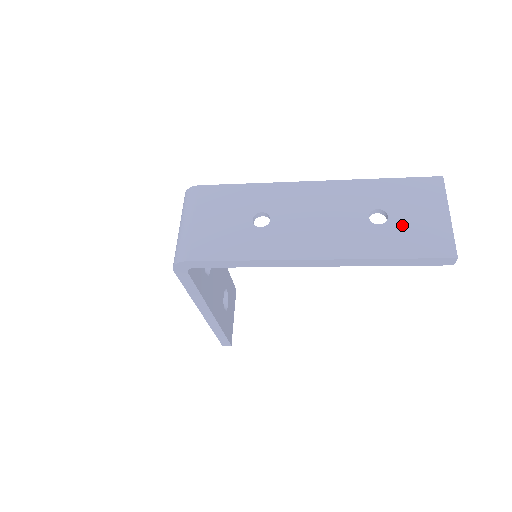
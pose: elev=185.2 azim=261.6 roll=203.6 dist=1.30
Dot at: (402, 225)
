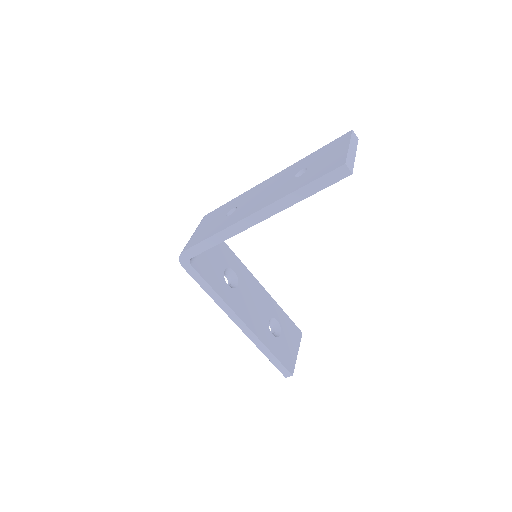
Dot at: (314, 168)
